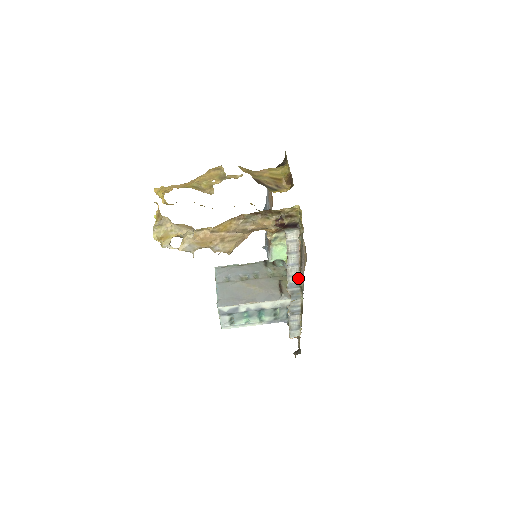
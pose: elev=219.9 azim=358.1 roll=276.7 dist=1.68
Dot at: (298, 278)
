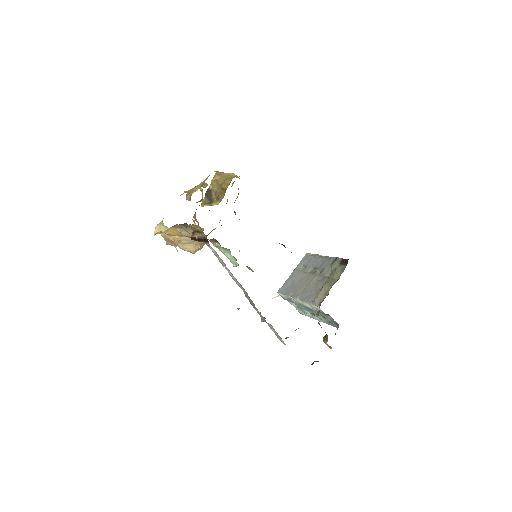
Dot at: (244, 289)
